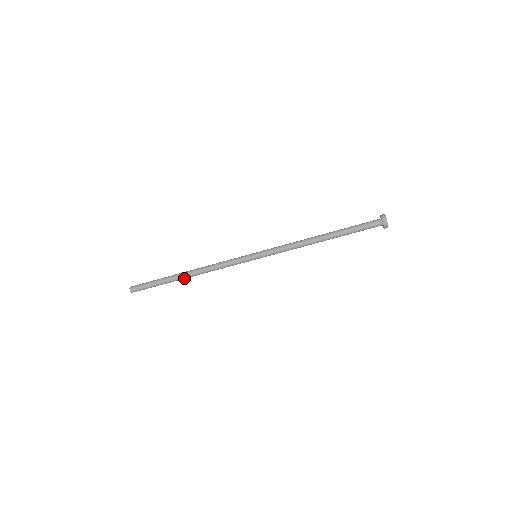
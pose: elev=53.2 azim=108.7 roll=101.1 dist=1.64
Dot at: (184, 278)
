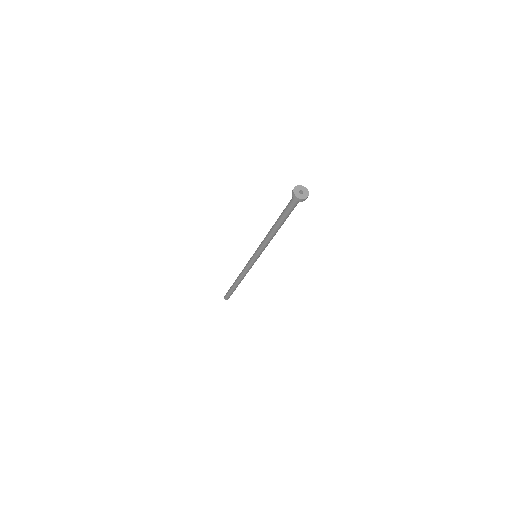
Dot at: occluded
